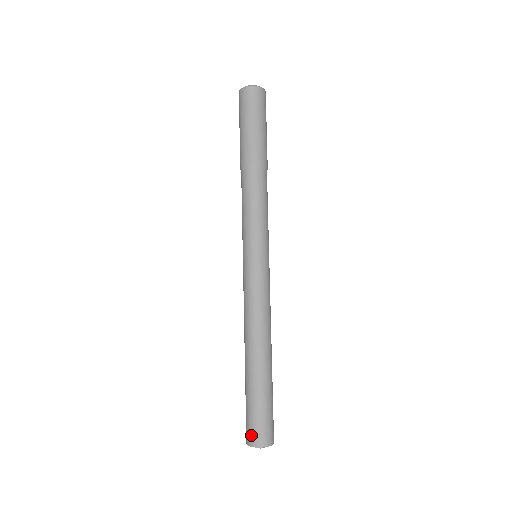
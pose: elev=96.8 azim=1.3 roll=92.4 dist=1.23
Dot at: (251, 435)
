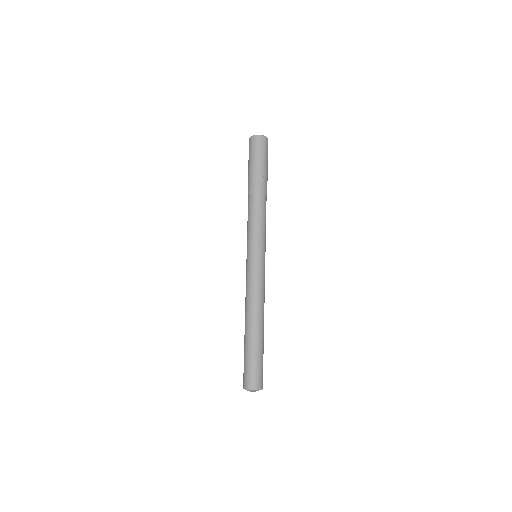
Dot at: (243, 380)
